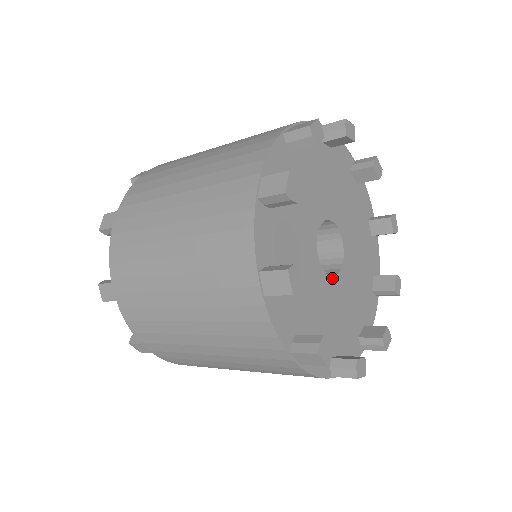
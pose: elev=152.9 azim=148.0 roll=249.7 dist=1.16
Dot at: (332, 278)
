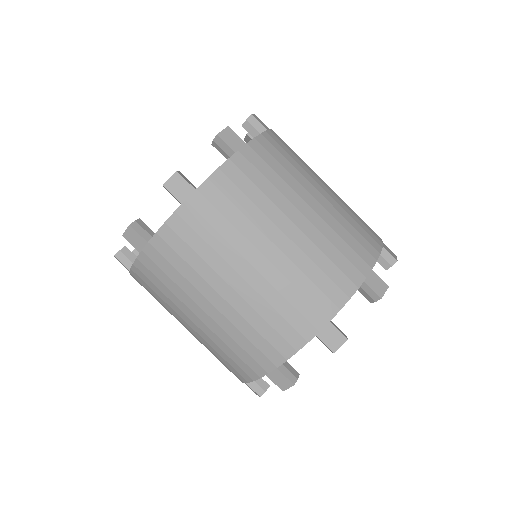
Dot at: occluded
